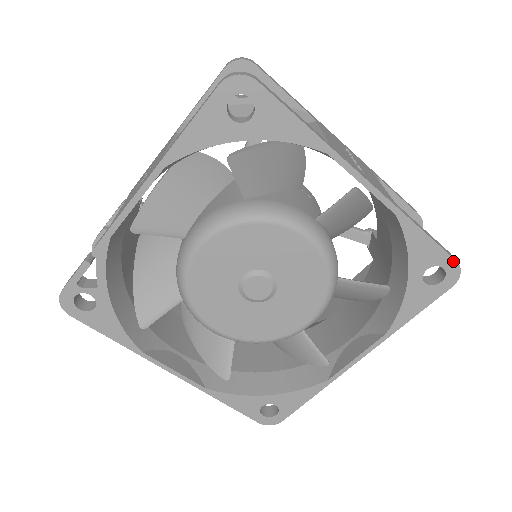
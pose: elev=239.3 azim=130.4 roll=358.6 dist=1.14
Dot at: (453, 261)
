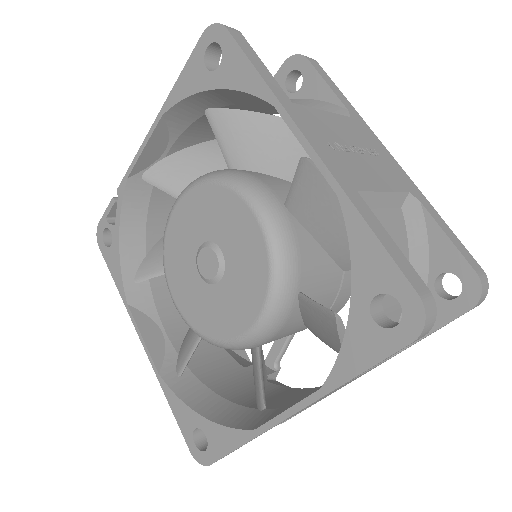
Dot at: (413, 293)
